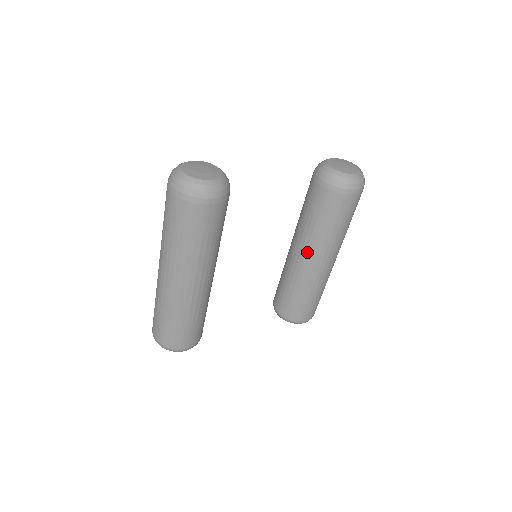
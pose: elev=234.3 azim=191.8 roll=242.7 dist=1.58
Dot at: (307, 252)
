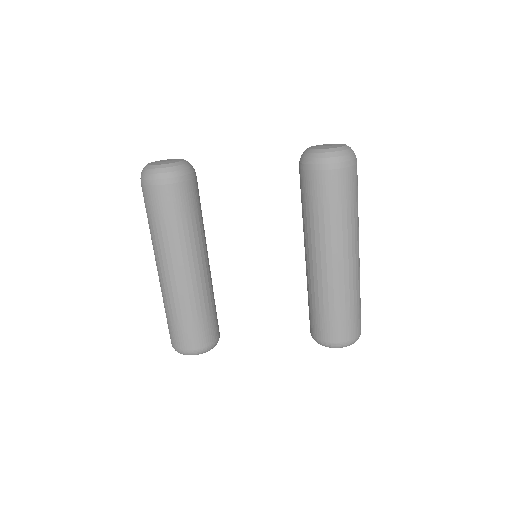
Dot at: (309, 249)
